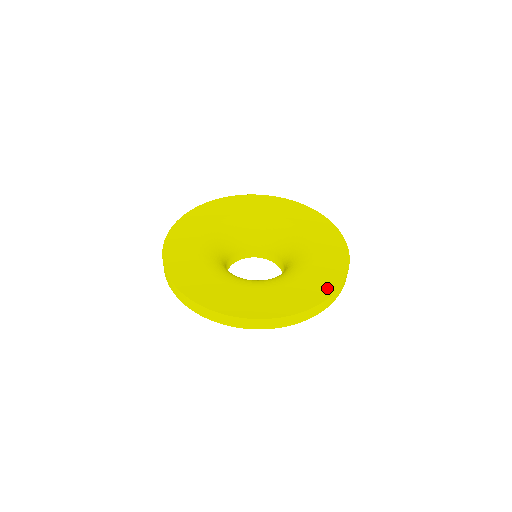
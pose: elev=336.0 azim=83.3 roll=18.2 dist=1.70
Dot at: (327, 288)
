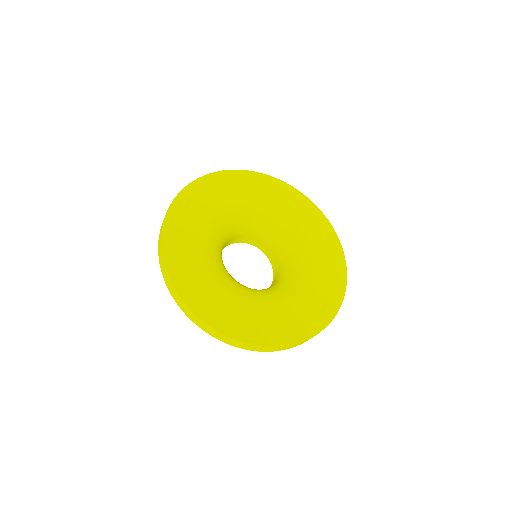
Dot at: (337, 253)
